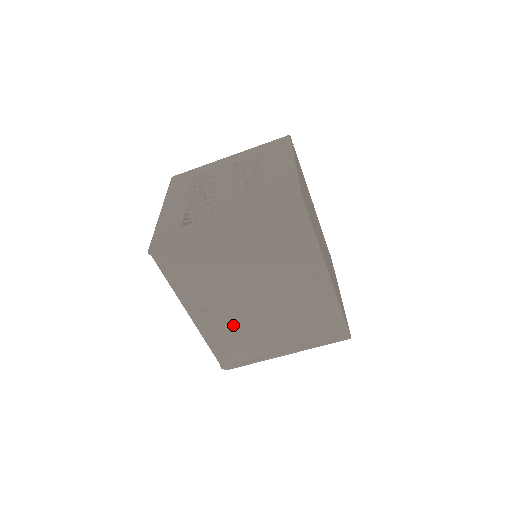
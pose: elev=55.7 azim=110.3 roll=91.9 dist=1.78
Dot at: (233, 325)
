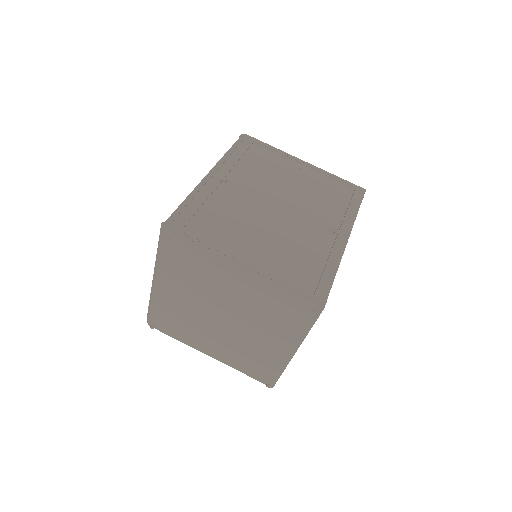
Dot at: (230, 206)
